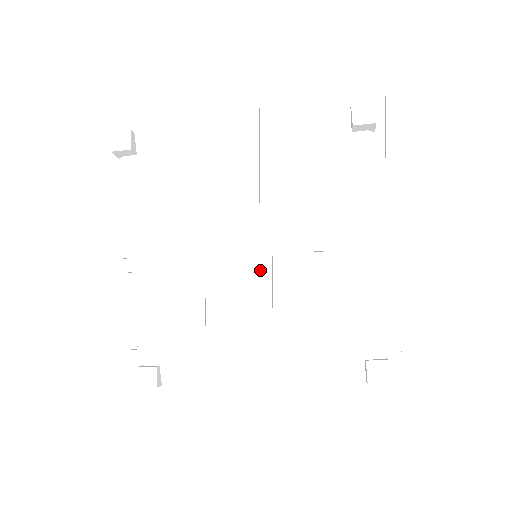
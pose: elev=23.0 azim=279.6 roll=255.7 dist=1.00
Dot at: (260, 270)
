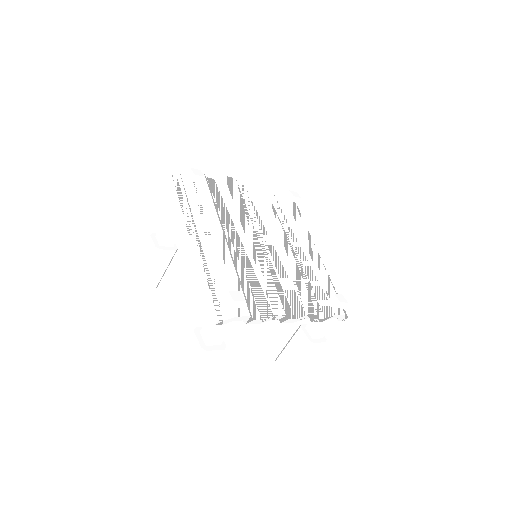
Dot at: (270, 253)
